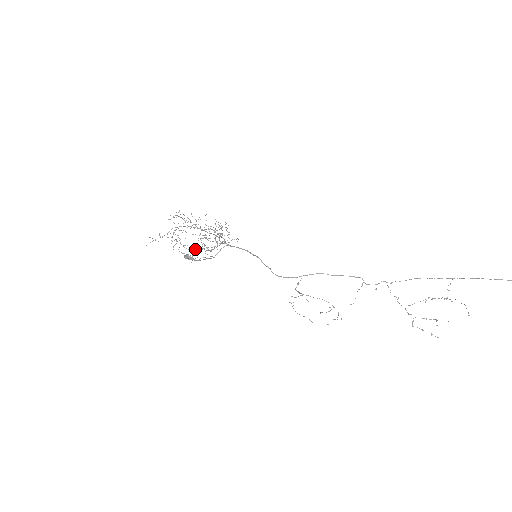
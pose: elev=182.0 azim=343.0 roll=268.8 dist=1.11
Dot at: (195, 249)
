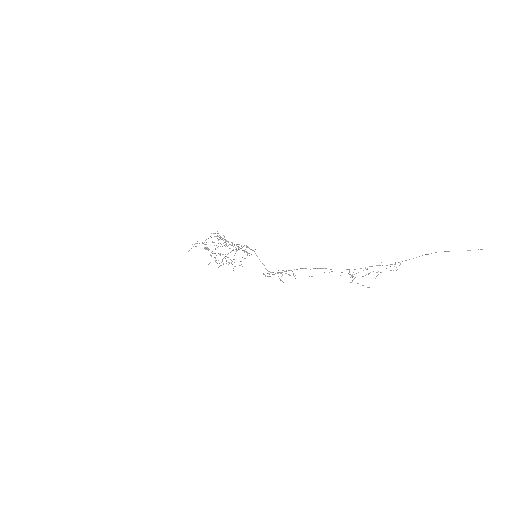
Dot at: occluded
